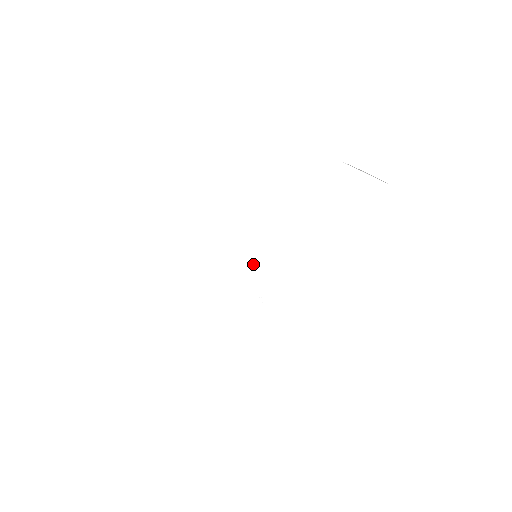
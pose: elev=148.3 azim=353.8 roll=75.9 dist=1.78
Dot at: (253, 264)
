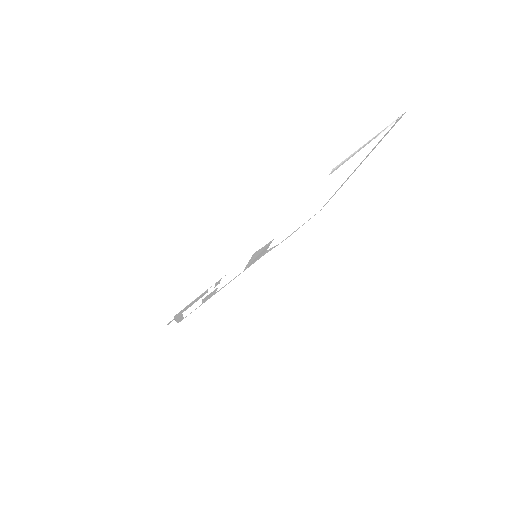
Dot at: (255, 258)
